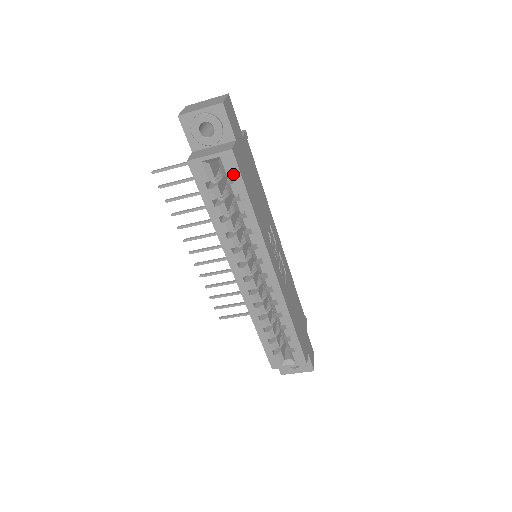
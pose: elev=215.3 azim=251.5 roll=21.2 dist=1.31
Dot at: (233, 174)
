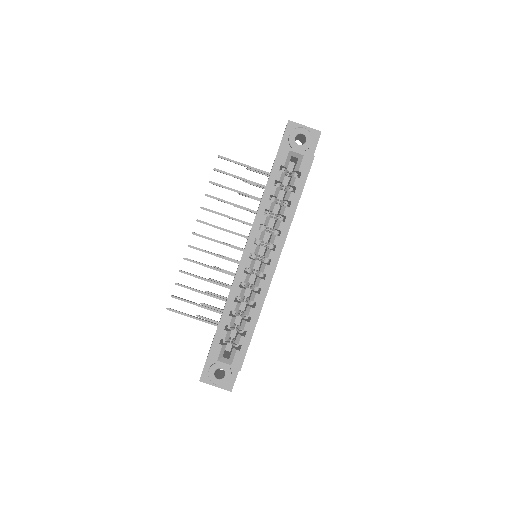
Dot at: (303, 172)
